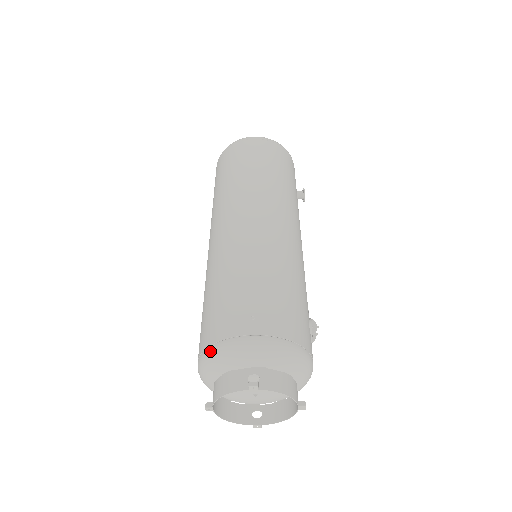
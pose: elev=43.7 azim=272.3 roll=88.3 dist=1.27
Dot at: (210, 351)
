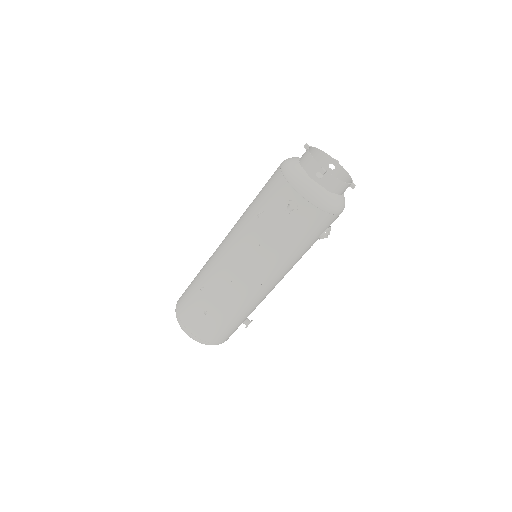
Dot at: occluded
